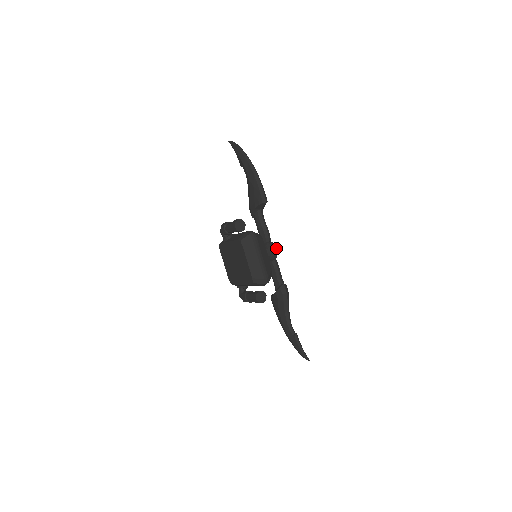
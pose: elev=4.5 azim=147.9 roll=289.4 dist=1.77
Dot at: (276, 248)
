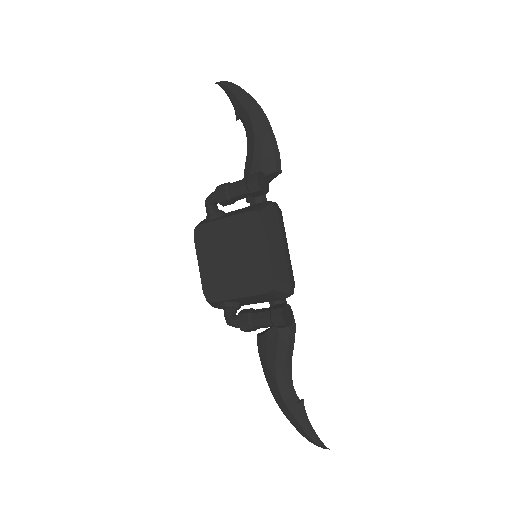
Dot at: occluded
